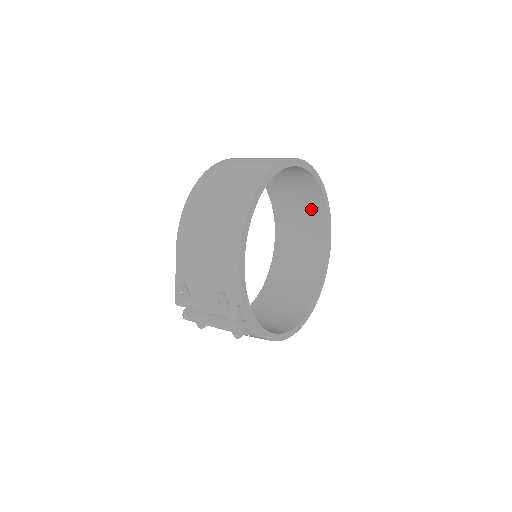
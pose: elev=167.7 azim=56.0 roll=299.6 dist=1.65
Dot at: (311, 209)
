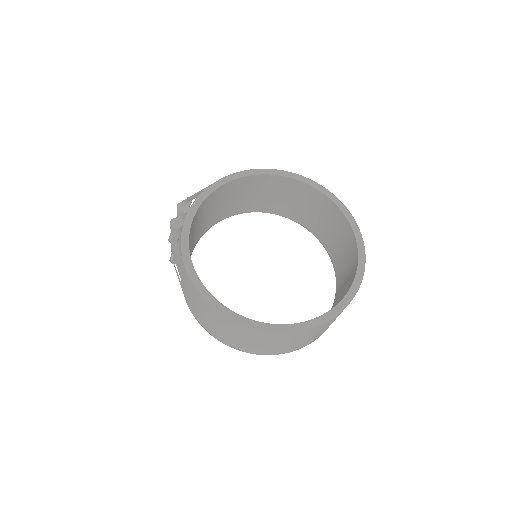
Dot at: (349, 282)
